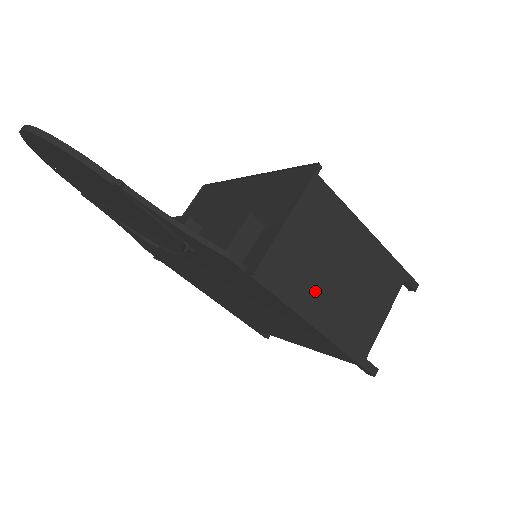
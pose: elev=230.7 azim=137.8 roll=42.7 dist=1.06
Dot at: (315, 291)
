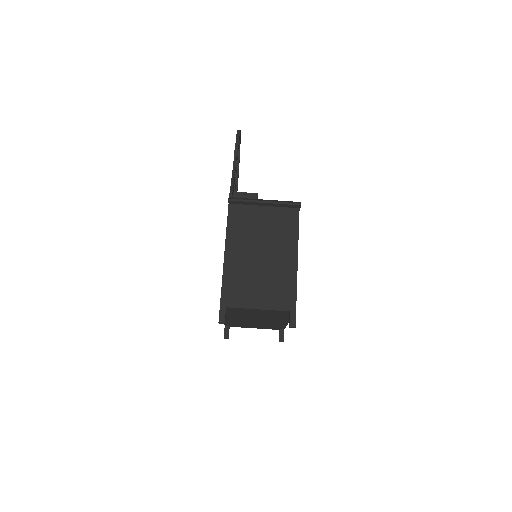
Dot at: (243, 245)
